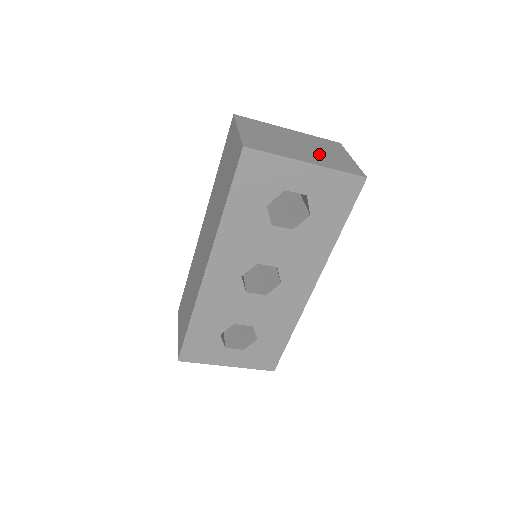
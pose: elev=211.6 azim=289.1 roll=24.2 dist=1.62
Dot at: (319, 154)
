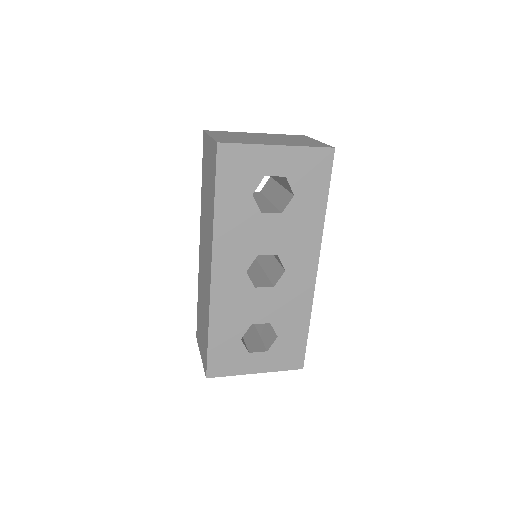
Dot at: (287, 141)
